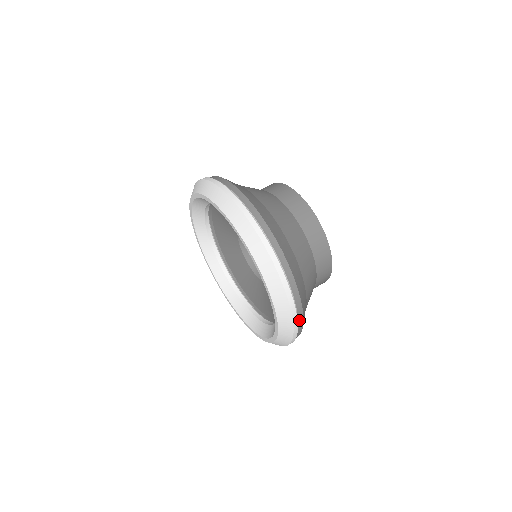
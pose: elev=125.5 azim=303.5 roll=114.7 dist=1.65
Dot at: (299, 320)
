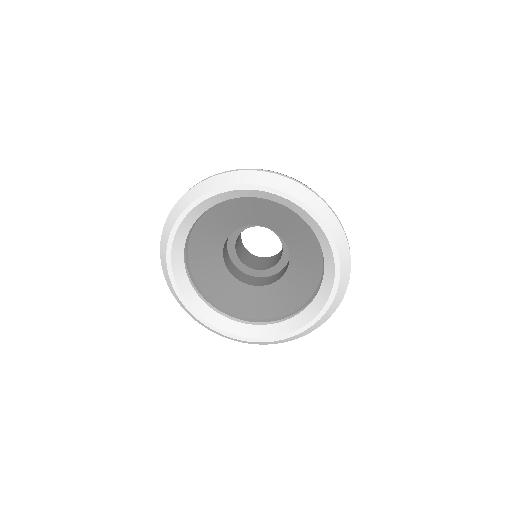
Dot at: occluded
